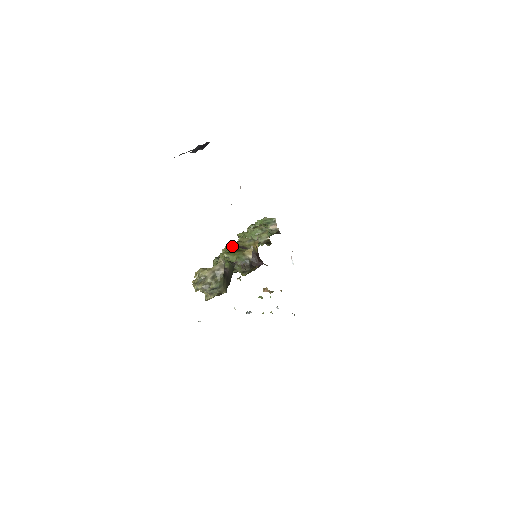
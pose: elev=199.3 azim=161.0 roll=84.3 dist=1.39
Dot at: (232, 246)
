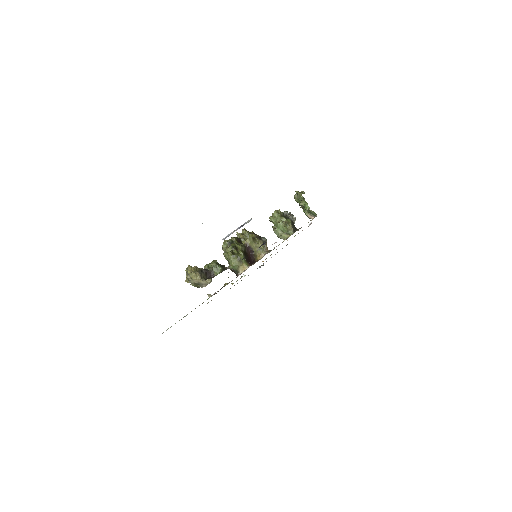
Dot at: (247, 242)
